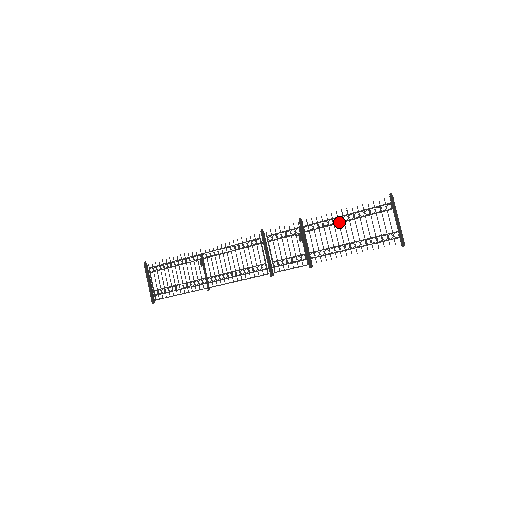
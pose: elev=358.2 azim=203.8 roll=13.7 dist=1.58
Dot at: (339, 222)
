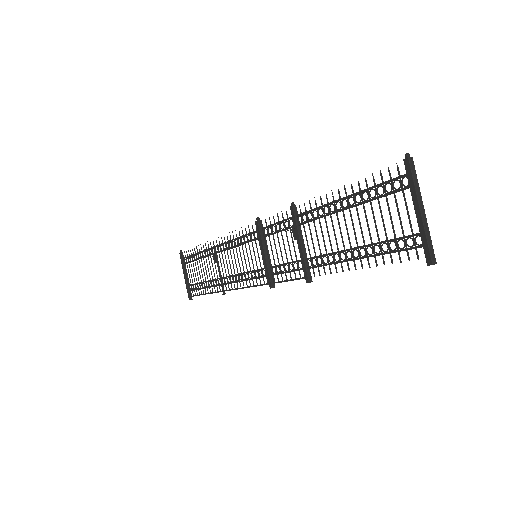
Dot at: (336, 210)
